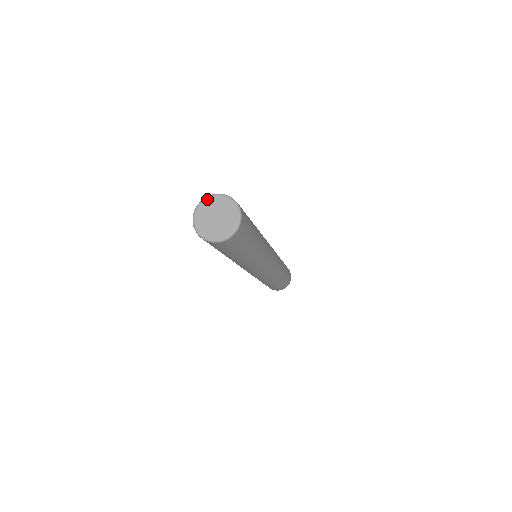
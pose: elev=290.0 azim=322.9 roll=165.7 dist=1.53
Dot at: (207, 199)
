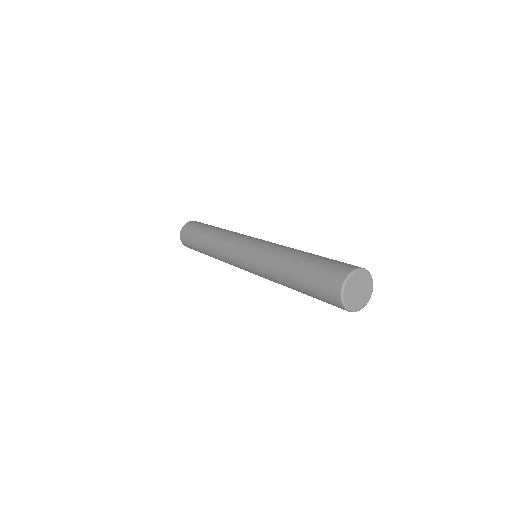
Dot at: (364, 272)
